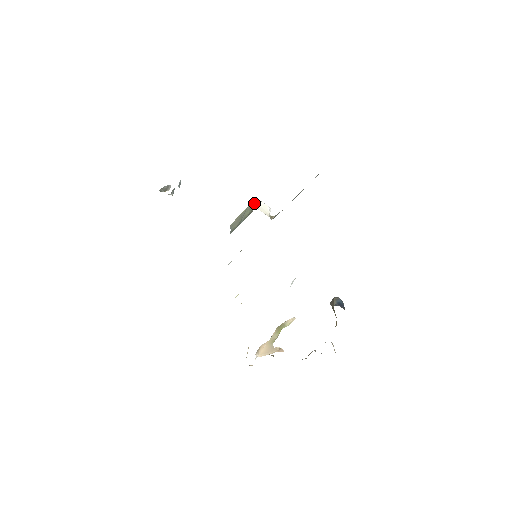
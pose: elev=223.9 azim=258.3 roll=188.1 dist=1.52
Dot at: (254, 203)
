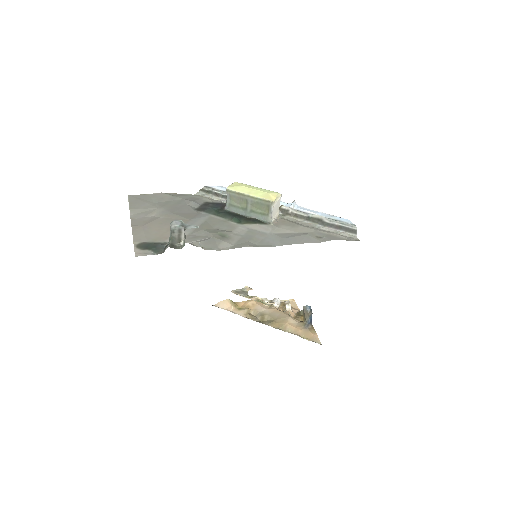
Dot at: (270, 210)
